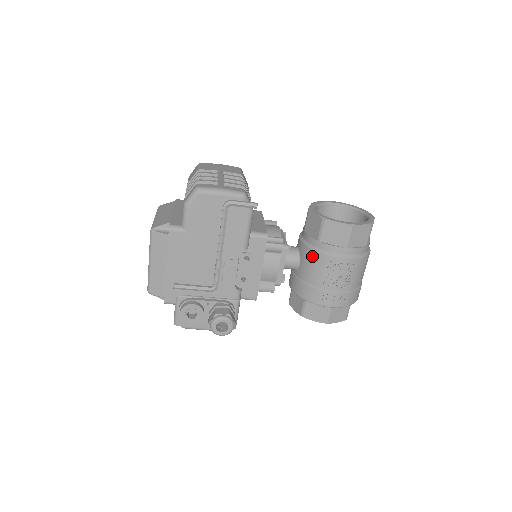
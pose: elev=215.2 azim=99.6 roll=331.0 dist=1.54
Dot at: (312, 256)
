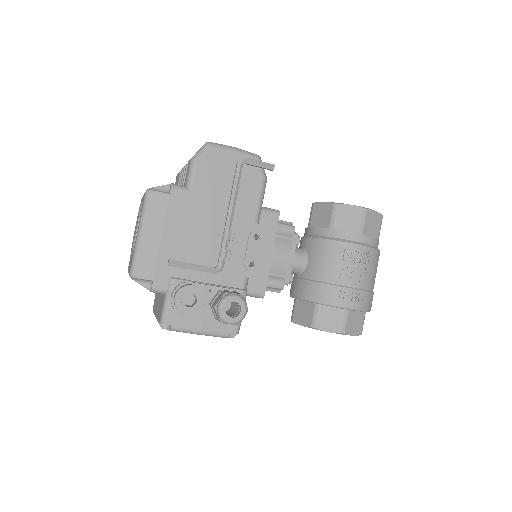
Dot at: (324, 247)
